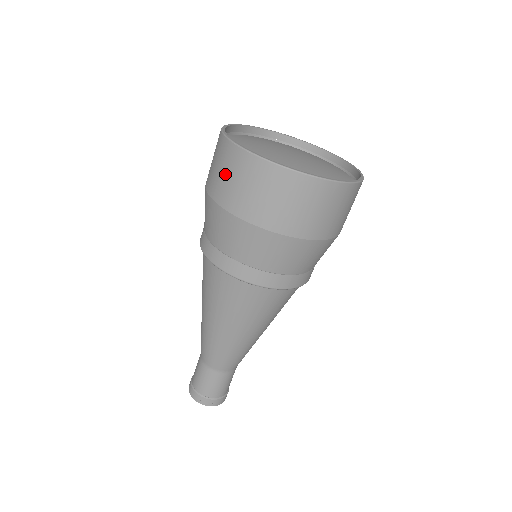
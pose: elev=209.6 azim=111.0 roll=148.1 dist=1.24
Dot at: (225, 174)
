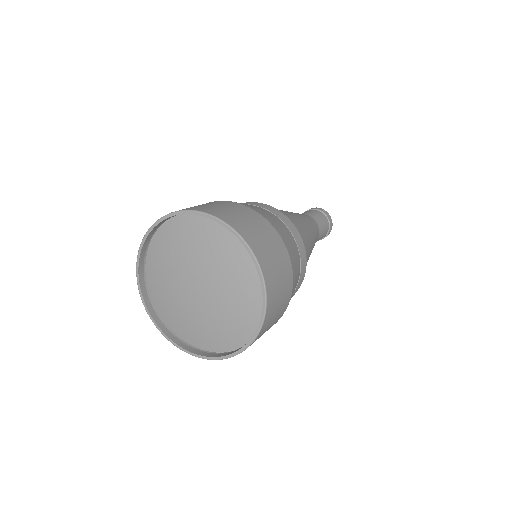
Dot at: occluded
